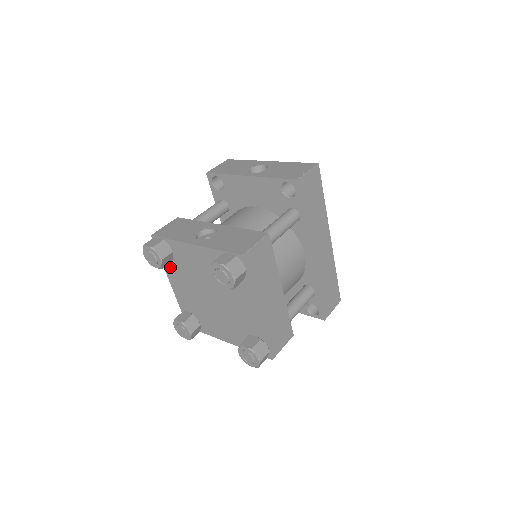
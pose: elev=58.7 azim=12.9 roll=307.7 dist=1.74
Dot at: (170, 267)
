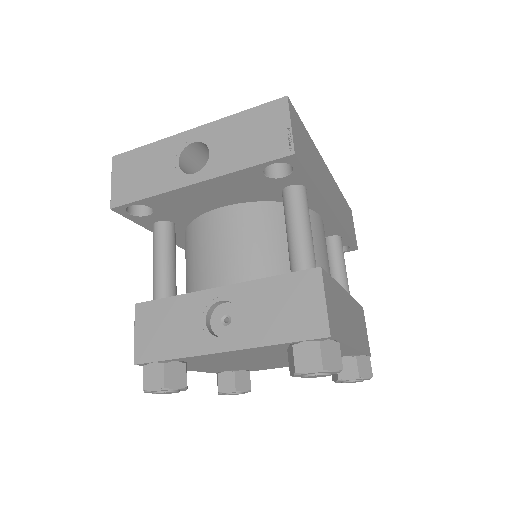
Dot at: occluded
